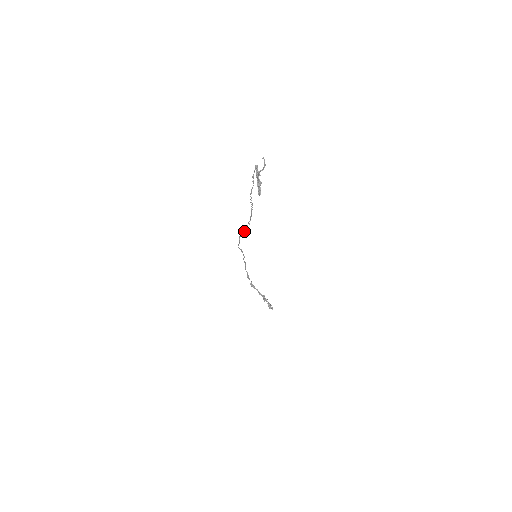
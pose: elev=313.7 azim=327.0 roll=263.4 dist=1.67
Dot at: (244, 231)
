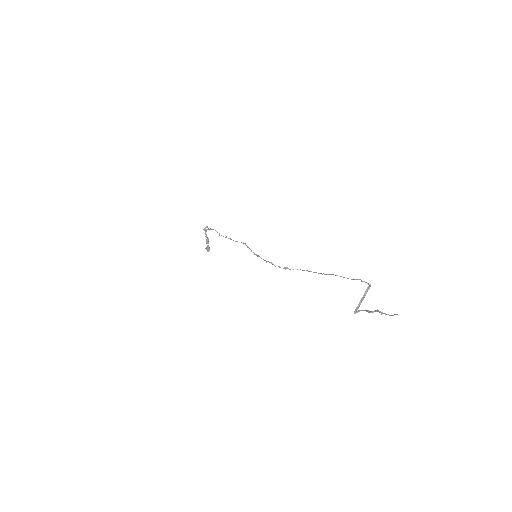
Dot at: occluded
